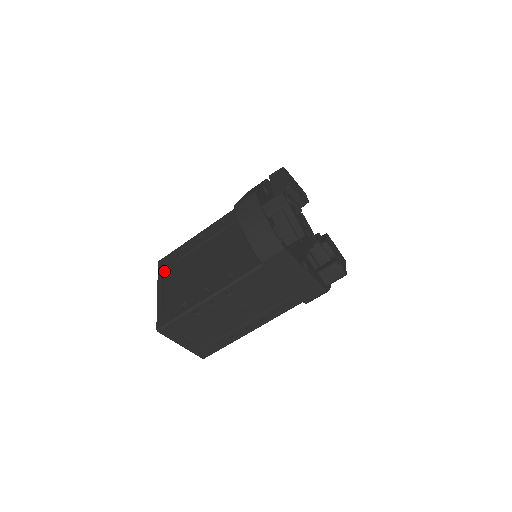
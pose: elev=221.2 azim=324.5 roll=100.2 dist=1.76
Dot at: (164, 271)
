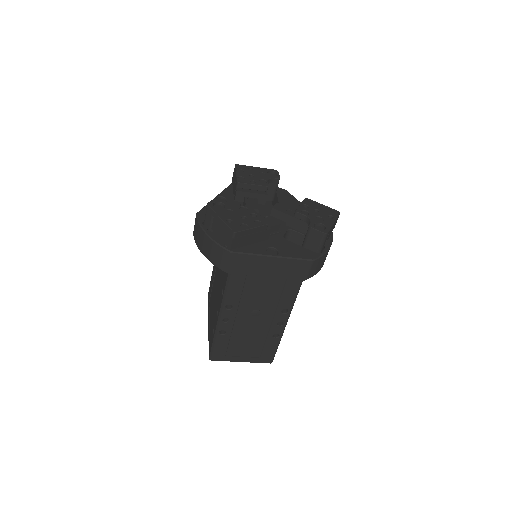
Dot at: (209, 303)
